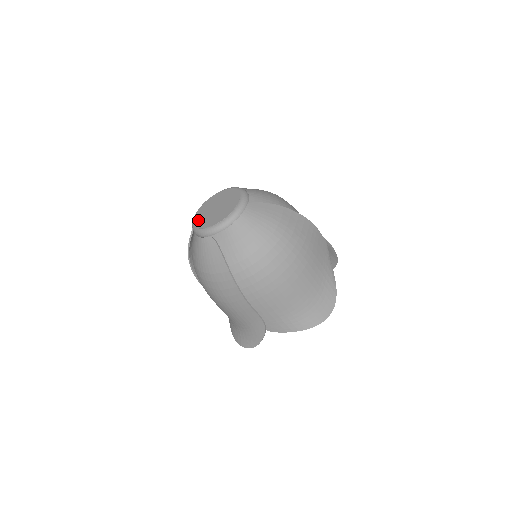
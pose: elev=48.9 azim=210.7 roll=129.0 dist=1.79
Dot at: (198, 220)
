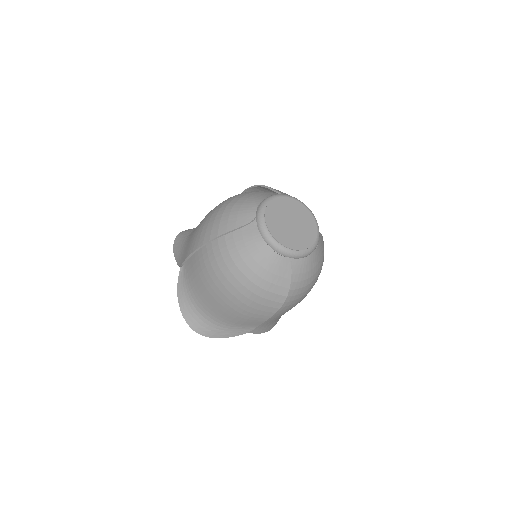
Dot at: (274, 229)
